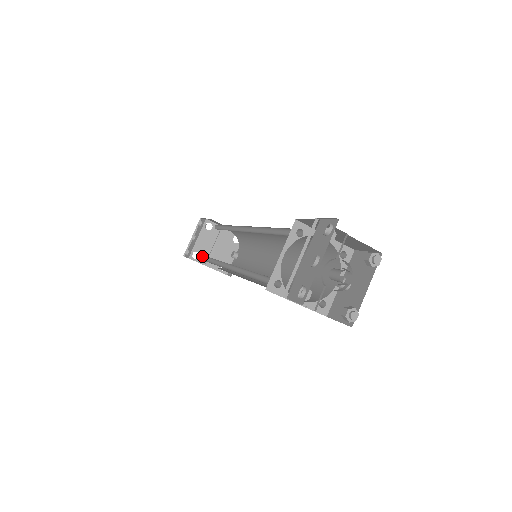
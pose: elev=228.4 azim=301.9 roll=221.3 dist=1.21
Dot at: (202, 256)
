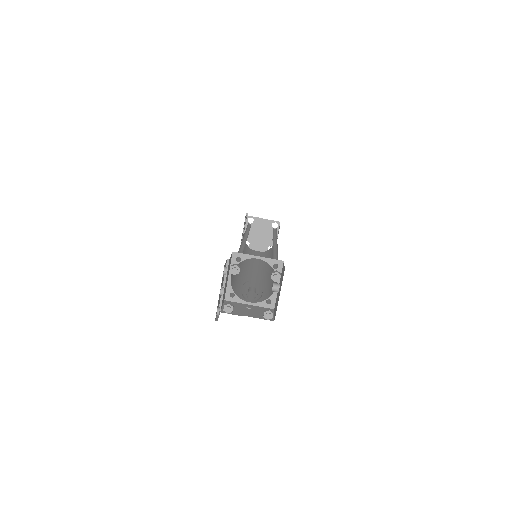
Dot at: (247, 246)
